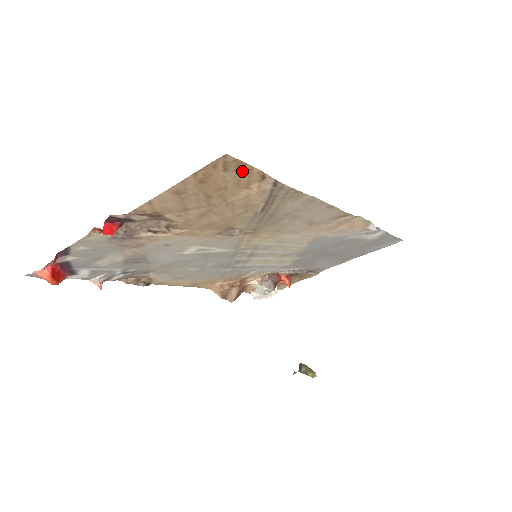
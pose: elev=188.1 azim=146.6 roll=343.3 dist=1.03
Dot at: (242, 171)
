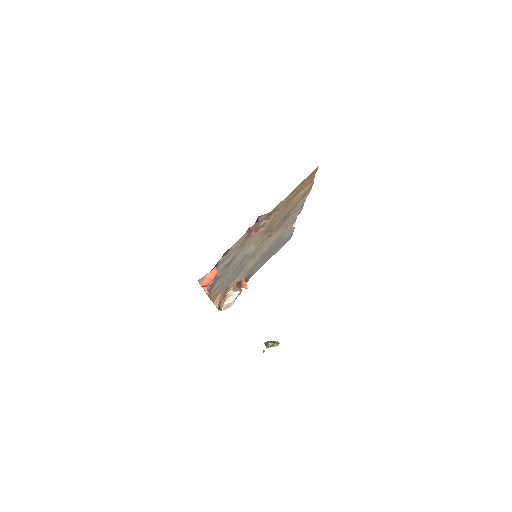
Dot at: (312, 177)
